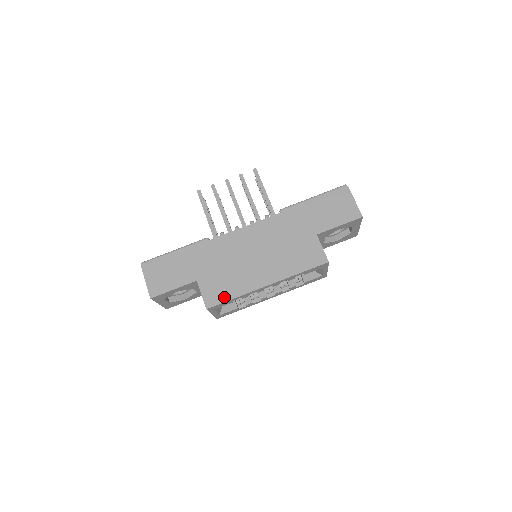
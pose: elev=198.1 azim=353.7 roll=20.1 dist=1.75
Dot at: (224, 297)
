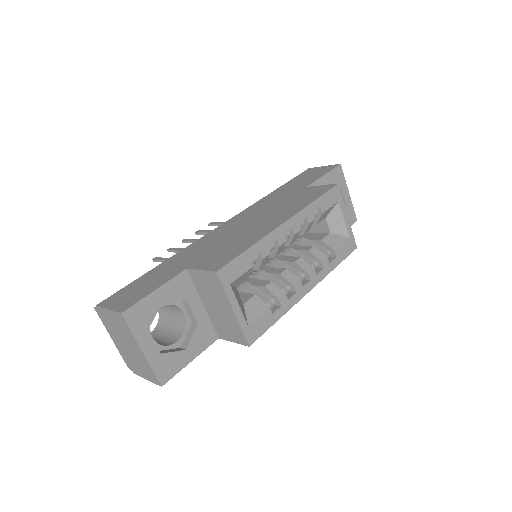
Dot at: (234, 254)
